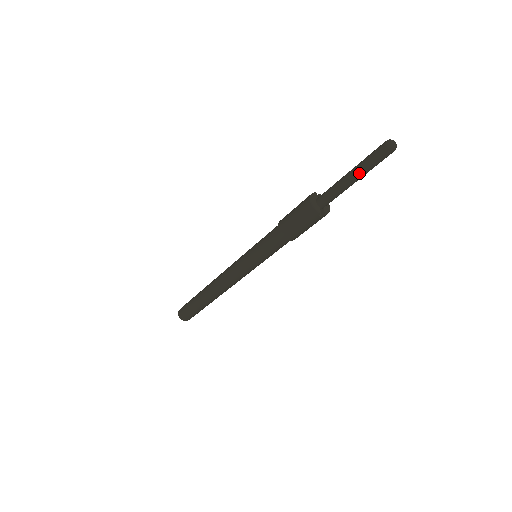
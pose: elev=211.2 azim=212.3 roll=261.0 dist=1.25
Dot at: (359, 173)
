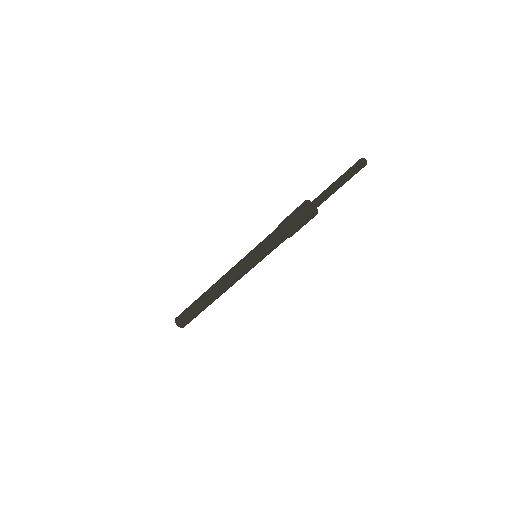
Dot at: (344, 183)
